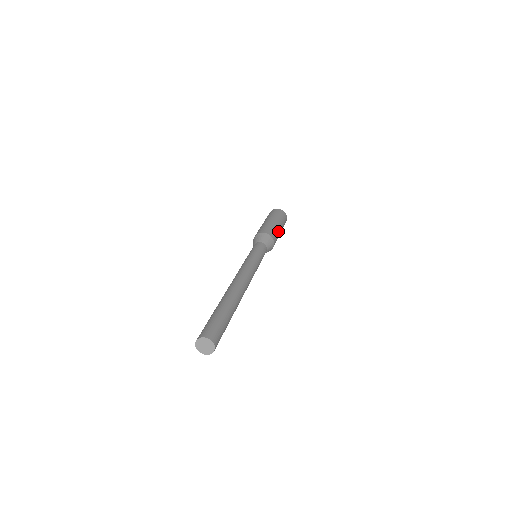
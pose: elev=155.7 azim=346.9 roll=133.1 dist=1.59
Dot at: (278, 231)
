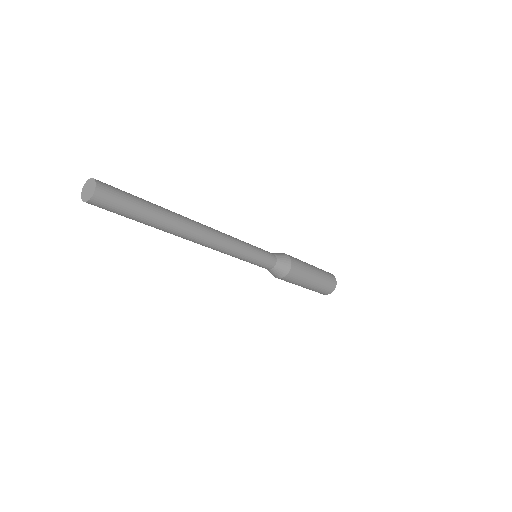
Dot at: (307, 276)
